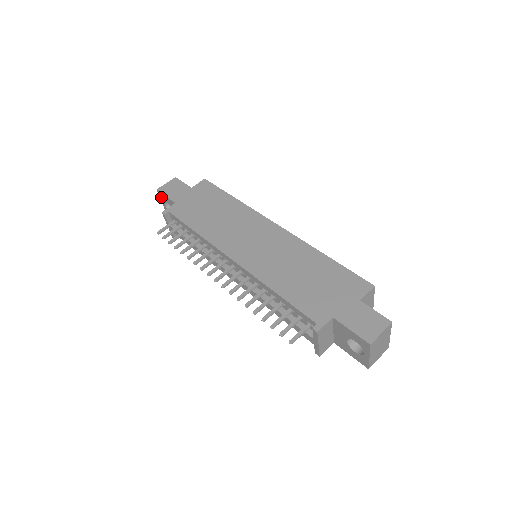
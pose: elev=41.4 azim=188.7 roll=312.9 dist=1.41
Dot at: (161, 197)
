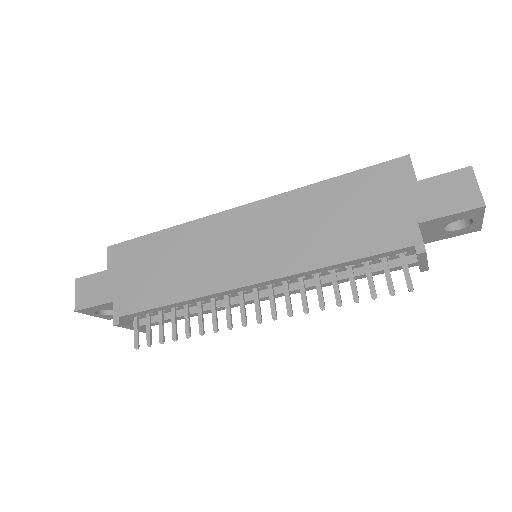
Dot at: (87, 313)
